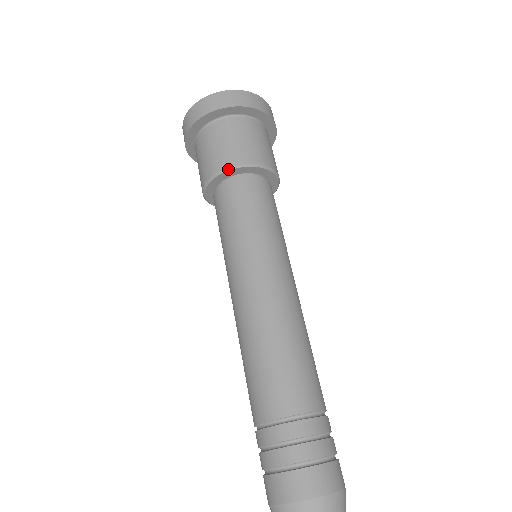
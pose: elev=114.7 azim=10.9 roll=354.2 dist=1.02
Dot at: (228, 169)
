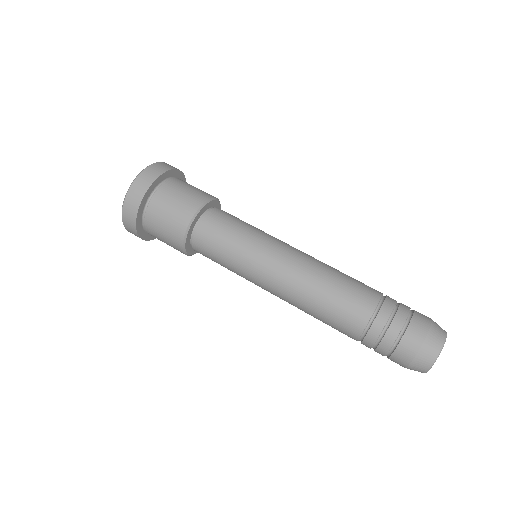
Dot at: (208, 201)
